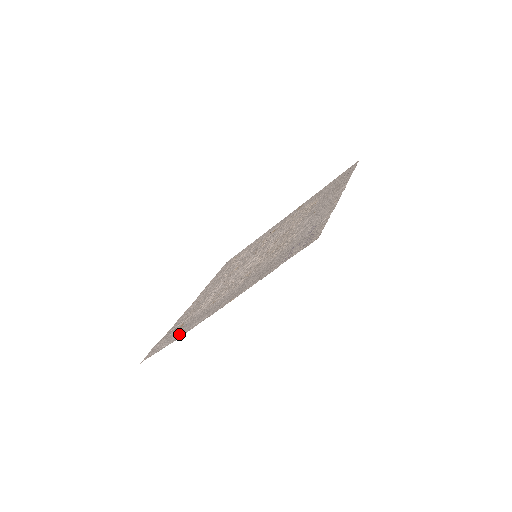
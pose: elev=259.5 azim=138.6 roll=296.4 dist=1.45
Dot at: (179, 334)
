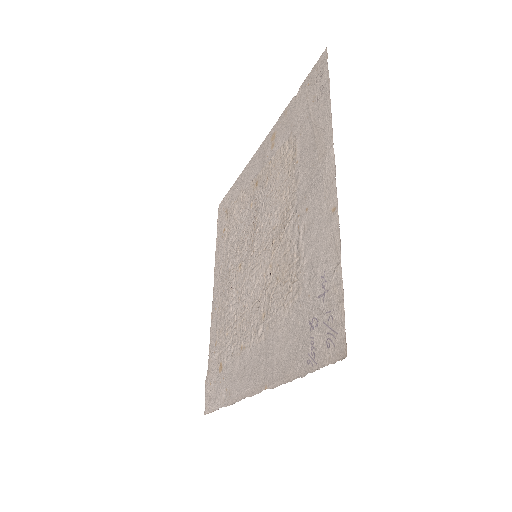
Dot at: (226, 394)
